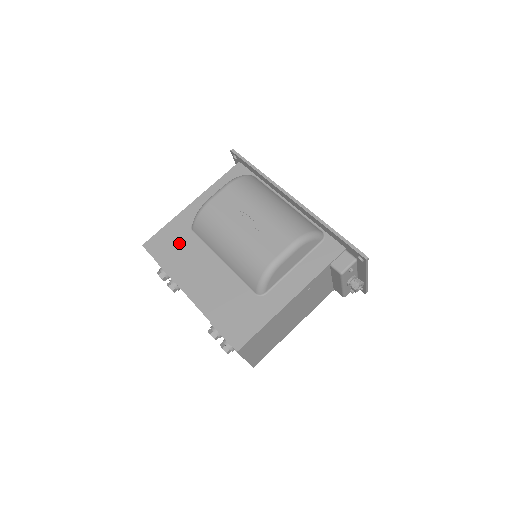
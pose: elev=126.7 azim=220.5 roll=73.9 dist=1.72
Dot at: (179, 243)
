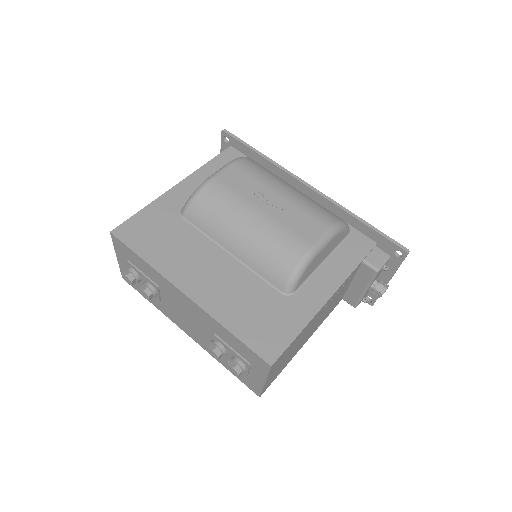
Dot at: (165, 231)
